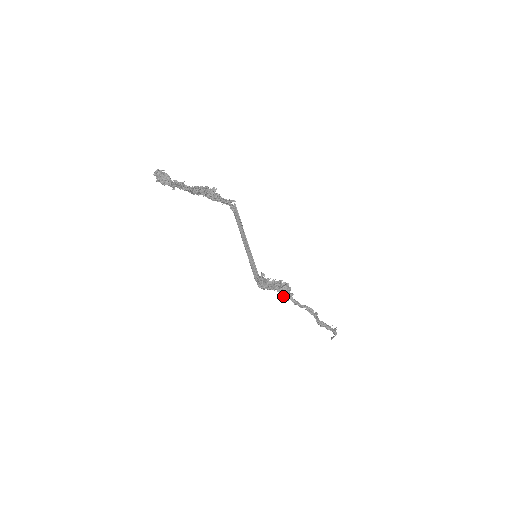
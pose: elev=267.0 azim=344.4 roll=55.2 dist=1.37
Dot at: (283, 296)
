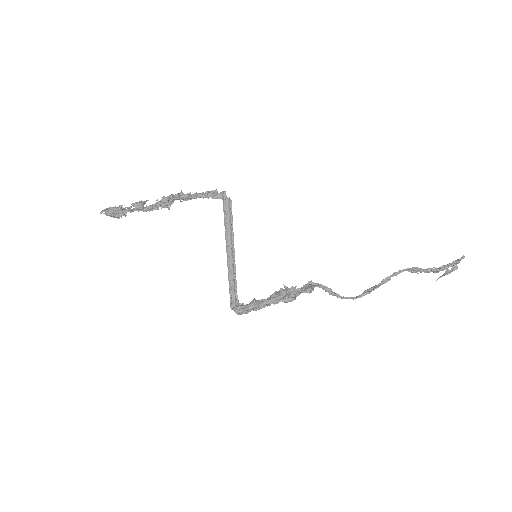
Dot at: (308, 283)
